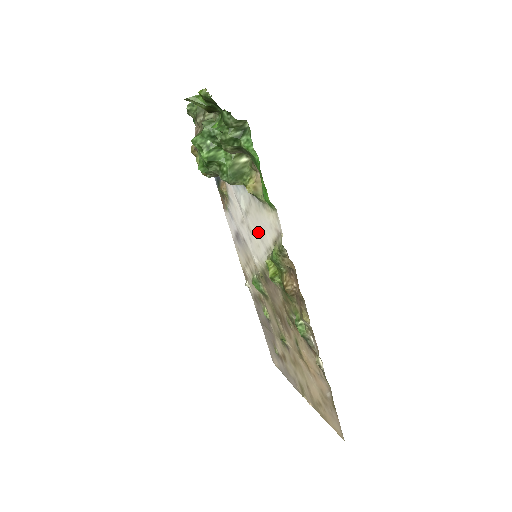
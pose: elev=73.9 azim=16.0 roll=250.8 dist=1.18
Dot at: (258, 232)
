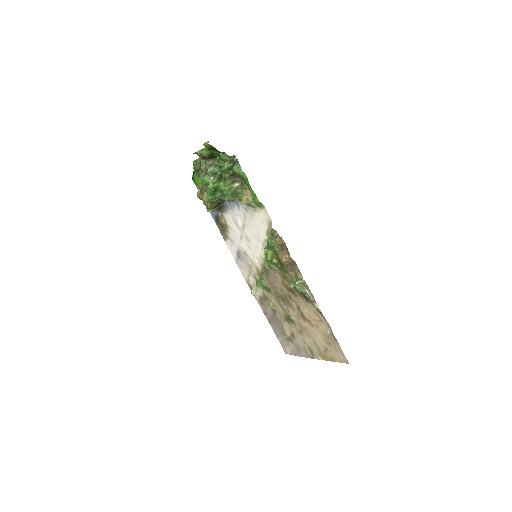
Dot at: (254, 235)
